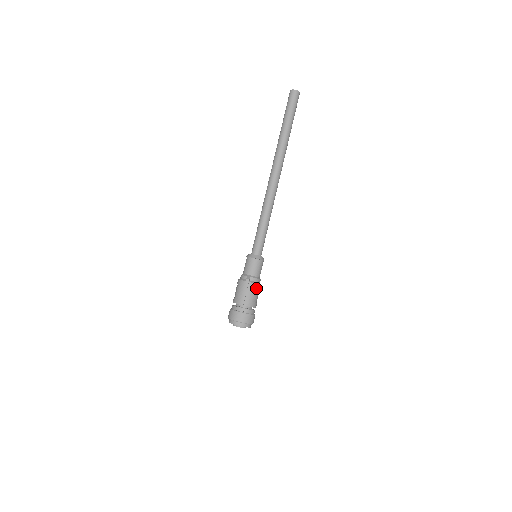
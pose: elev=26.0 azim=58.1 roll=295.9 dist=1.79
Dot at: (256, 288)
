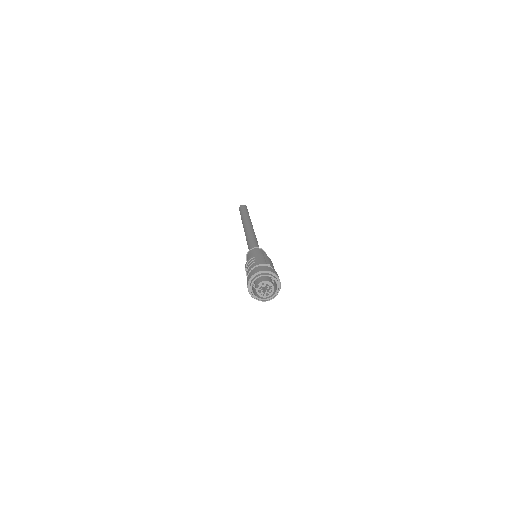
Dot at: occluded
